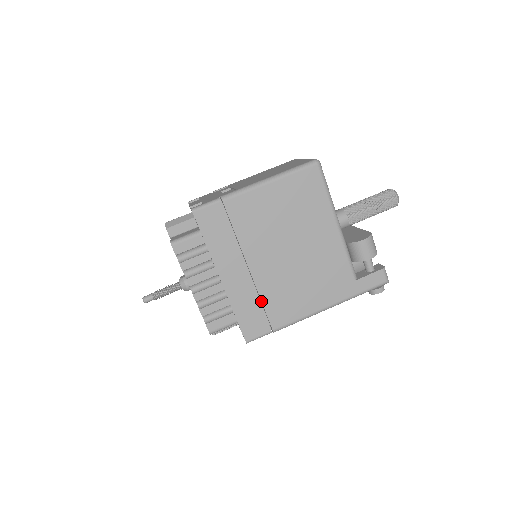
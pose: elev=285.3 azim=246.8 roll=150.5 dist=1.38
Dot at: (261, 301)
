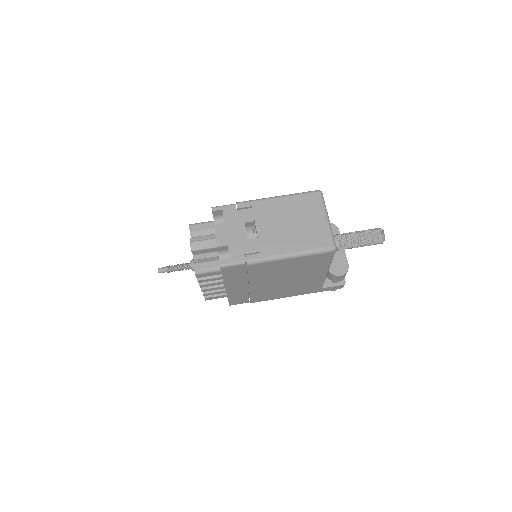
Dot at: (250, 295)
